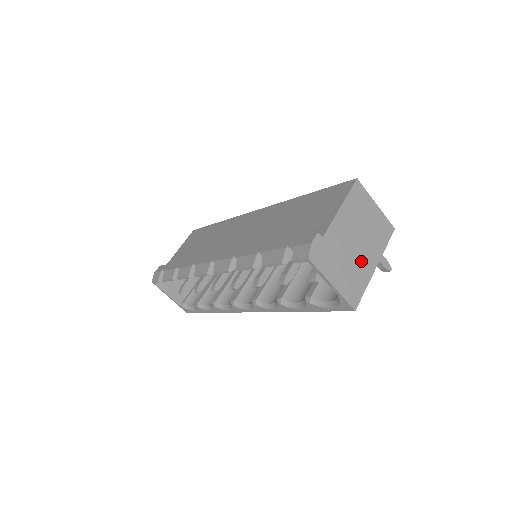
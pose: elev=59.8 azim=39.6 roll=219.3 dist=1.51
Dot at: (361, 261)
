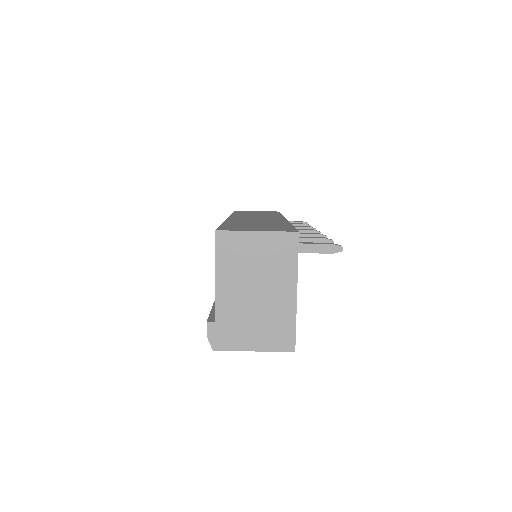
Dot at: (273, 303)
